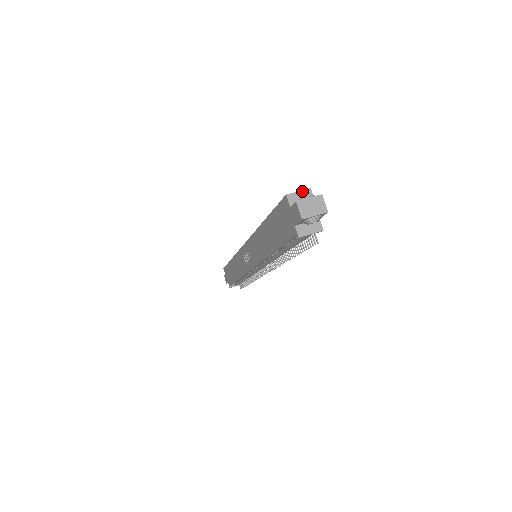
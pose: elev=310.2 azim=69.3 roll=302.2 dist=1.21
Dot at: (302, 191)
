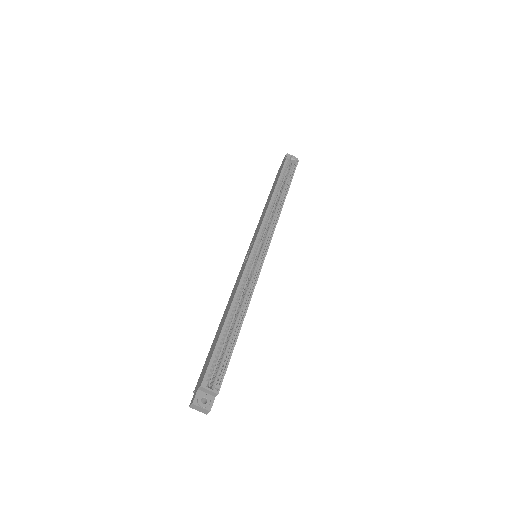
Dot at: (212, 392)
